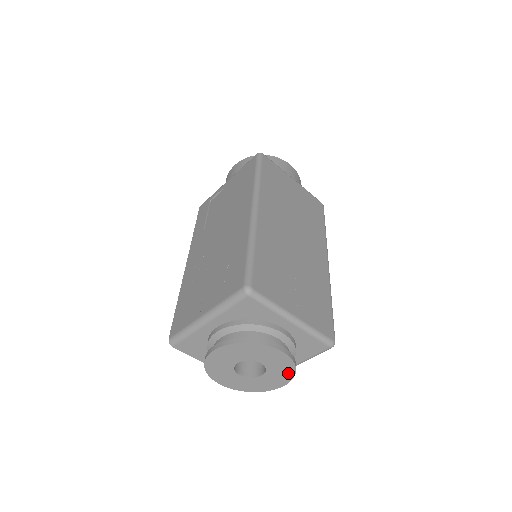
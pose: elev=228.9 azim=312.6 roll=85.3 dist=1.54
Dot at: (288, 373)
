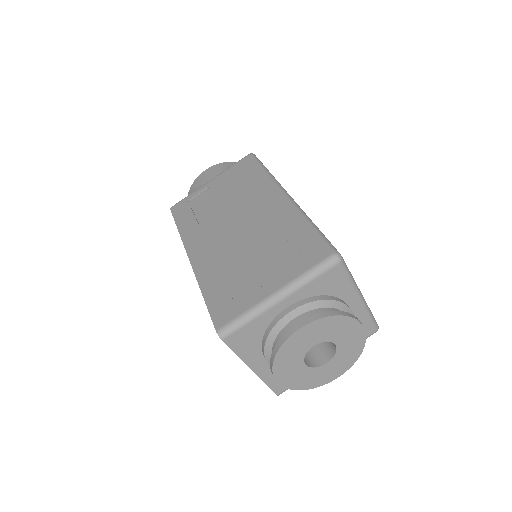
Dot at: (353, 357)
